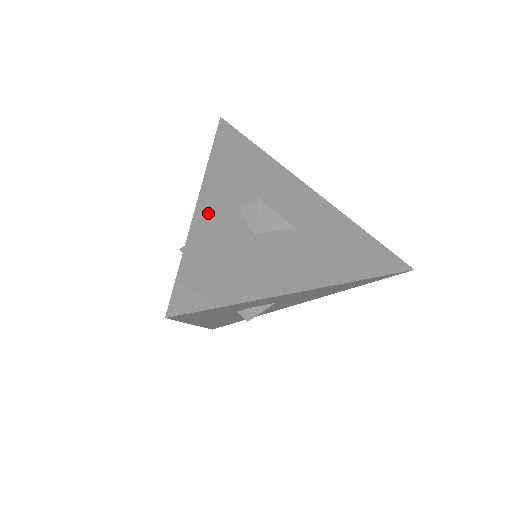
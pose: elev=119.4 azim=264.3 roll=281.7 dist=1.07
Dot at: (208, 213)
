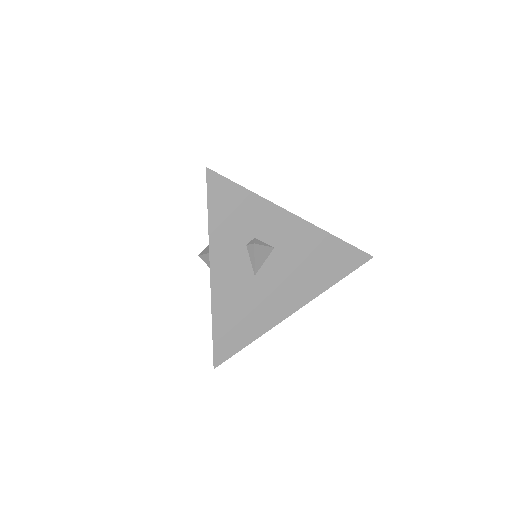
Dot at: occluded
